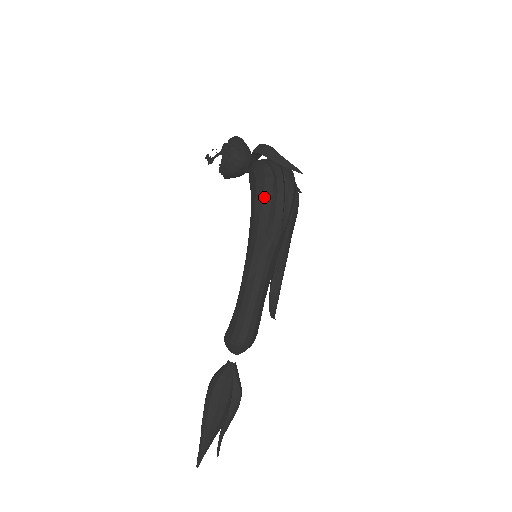
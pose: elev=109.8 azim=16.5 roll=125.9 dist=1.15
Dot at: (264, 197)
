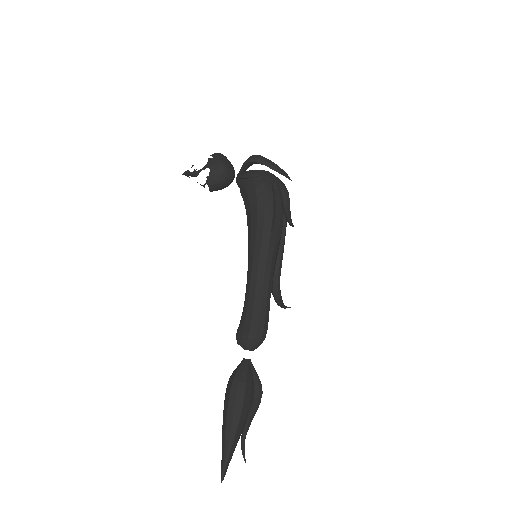
Dot at: (266, 199)
